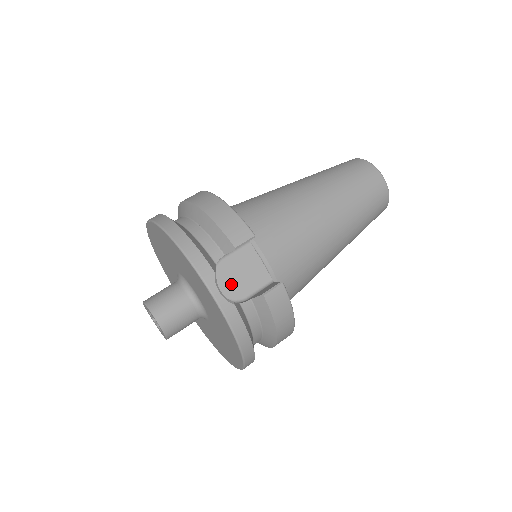
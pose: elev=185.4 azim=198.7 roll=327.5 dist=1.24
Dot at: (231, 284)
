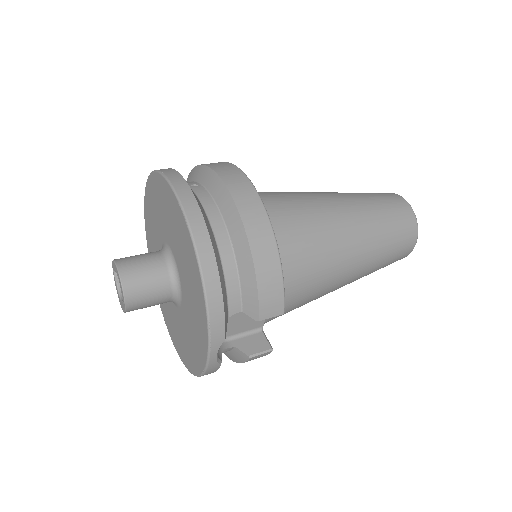
Dot at: occluded
